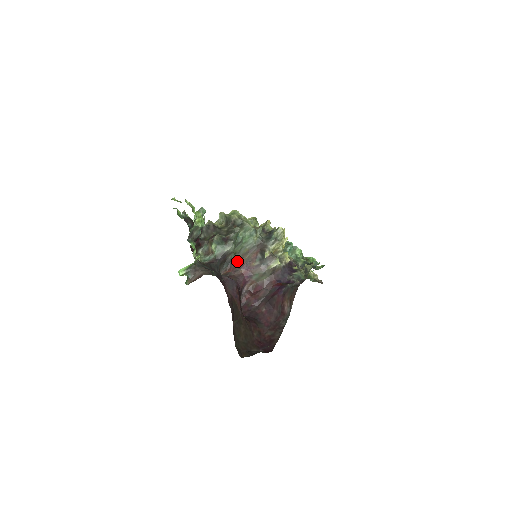
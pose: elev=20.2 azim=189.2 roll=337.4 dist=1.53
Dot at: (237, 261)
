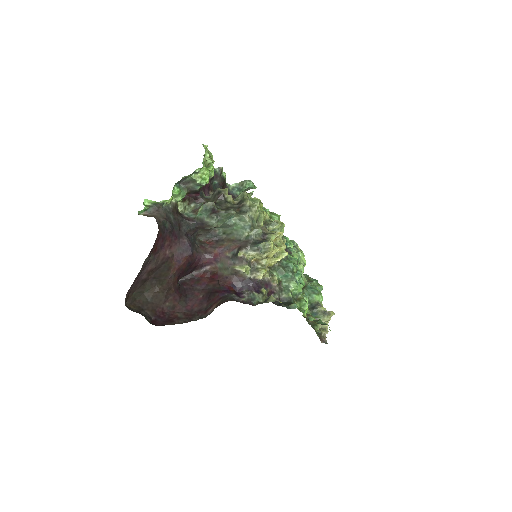
Dot at: (221, 241)
